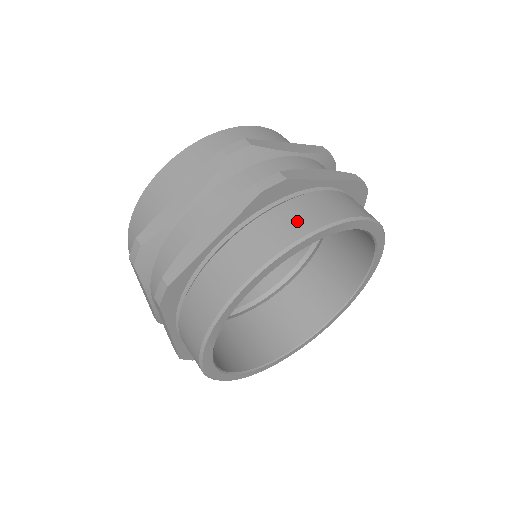
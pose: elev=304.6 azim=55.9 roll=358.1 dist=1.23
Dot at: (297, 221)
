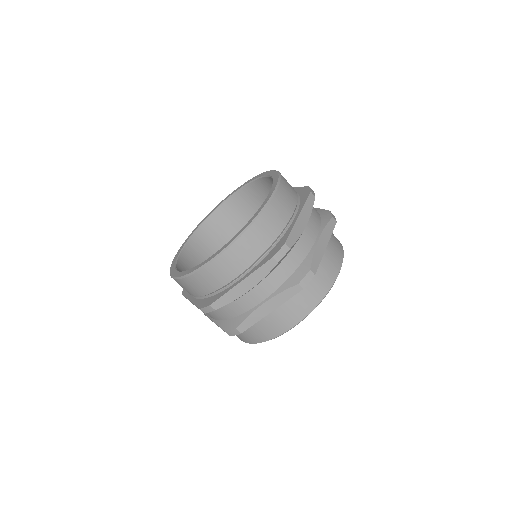
Dot at: (336, 238)
